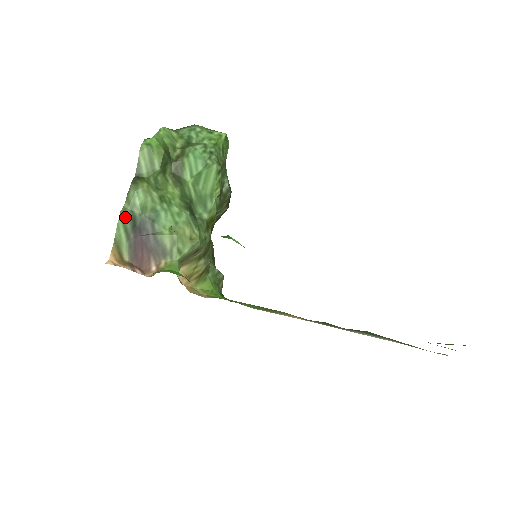
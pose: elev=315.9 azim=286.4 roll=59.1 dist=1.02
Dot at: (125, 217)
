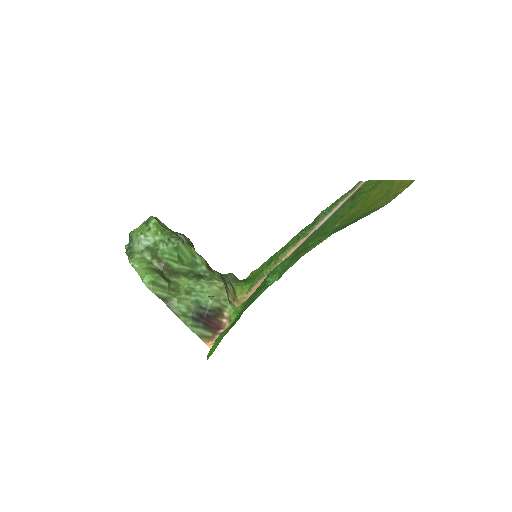
Dot at: (189, 323)
